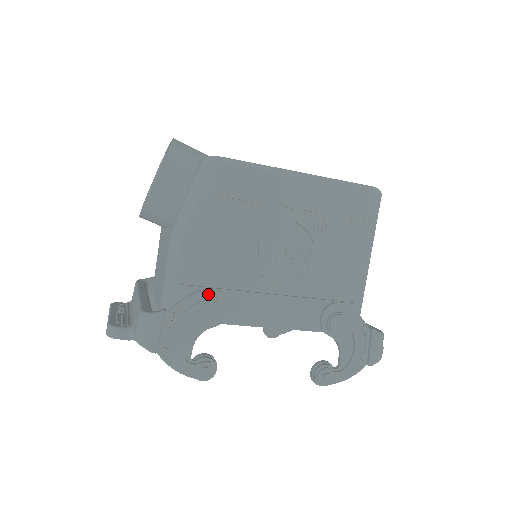
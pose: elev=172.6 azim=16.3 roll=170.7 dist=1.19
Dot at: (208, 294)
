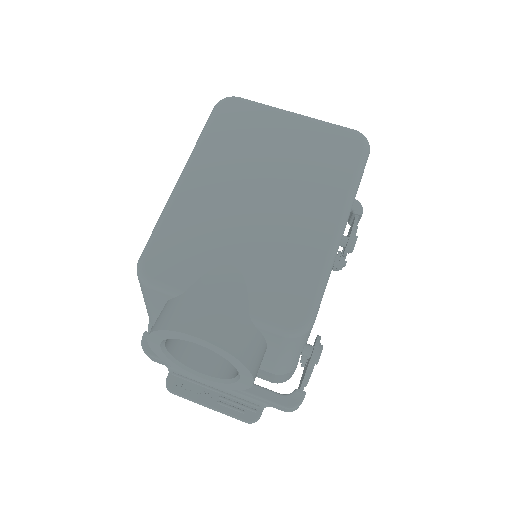
Dot at: (316, 354)
